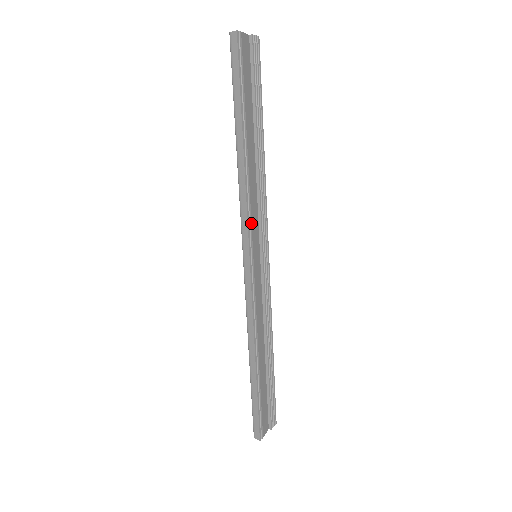
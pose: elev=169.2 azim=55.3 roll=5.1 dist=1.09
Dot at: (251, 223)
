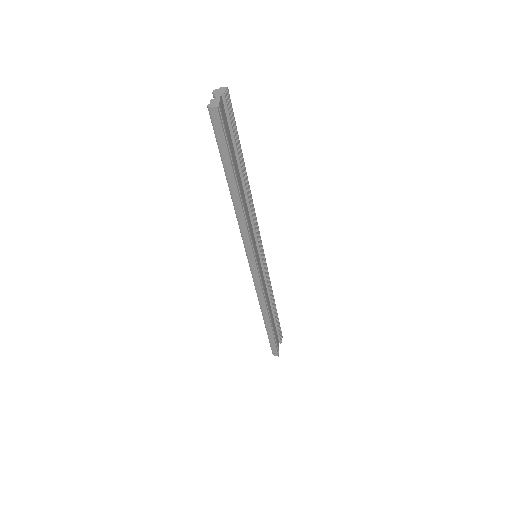
Dot at: (252, 242)
